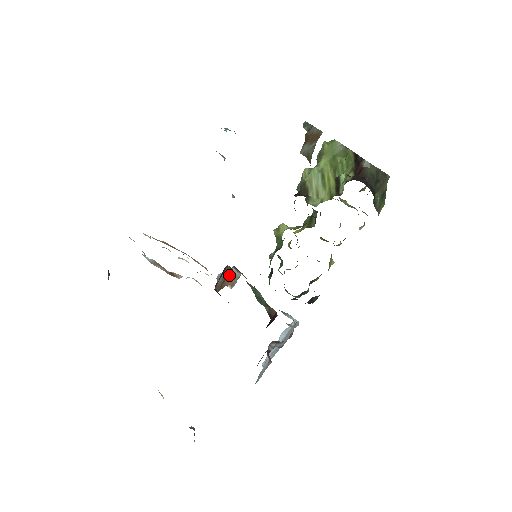
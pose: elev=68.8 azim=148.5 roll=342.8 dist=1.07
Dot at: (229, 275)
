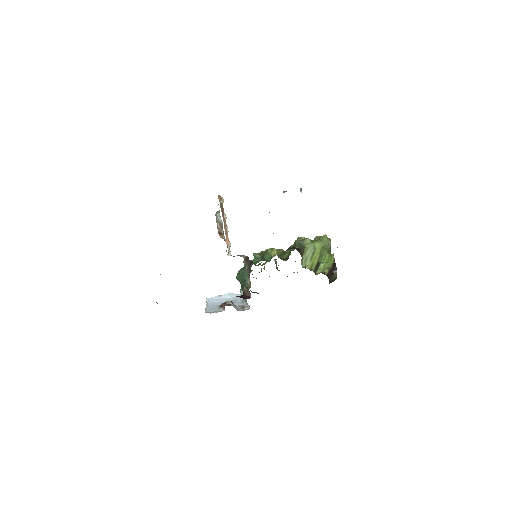
Dot at: (240, 255)
